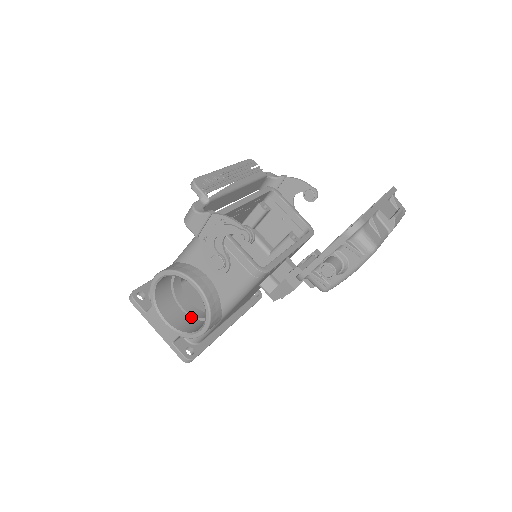
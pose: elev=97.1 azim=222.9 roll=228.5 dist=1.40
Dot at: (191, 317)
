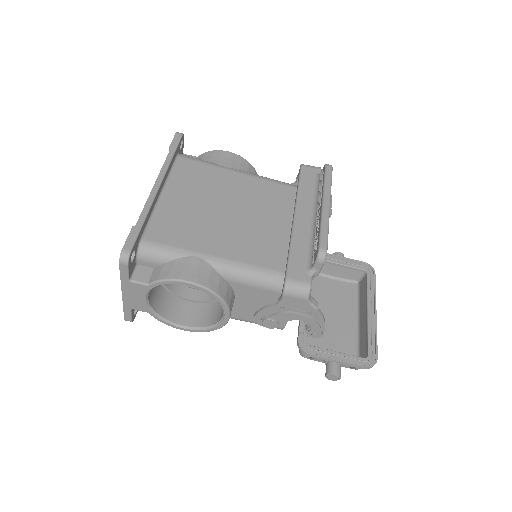
Dot at: occluded
